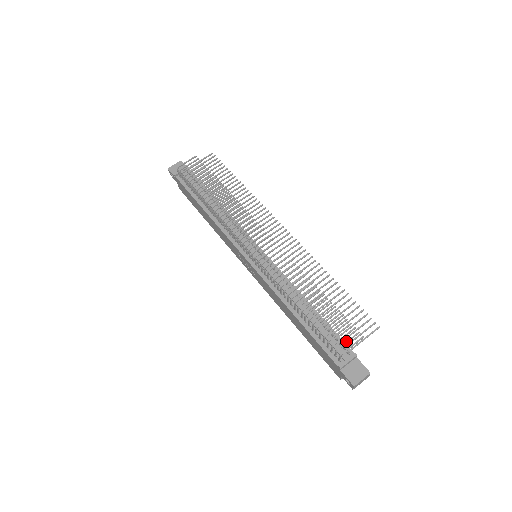
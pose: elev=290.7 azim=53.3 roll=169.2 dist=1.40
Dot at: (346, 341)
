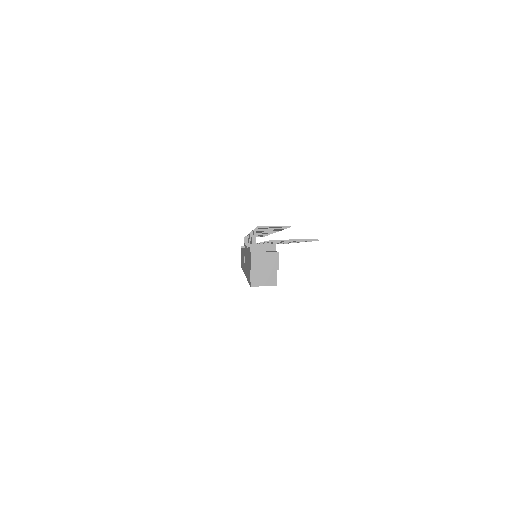
Dot at: occluded
